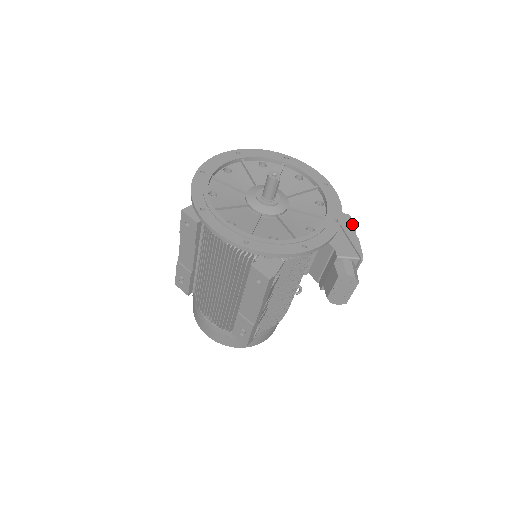
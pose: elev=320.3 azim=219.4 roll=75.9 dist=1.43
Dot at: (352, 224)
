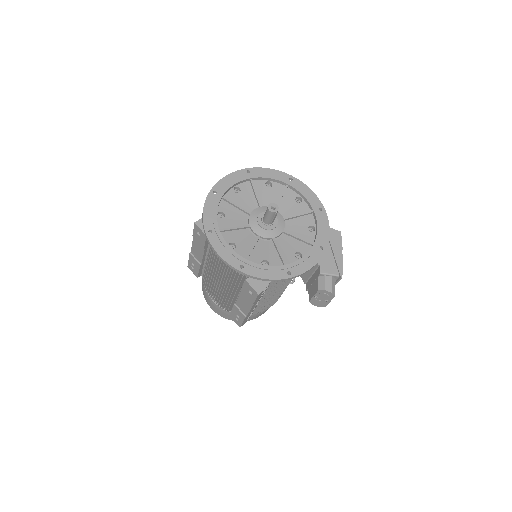
Dot at: (340, 241)
